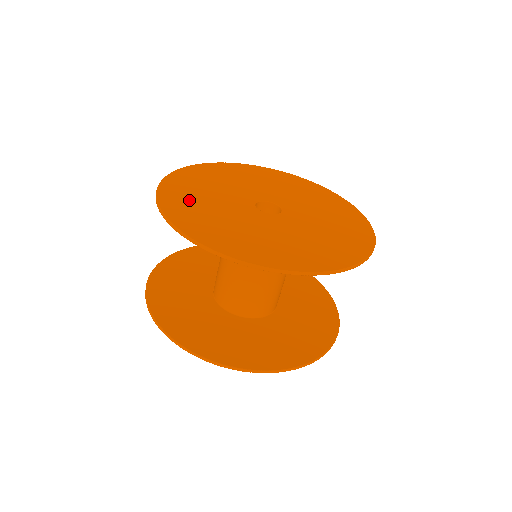
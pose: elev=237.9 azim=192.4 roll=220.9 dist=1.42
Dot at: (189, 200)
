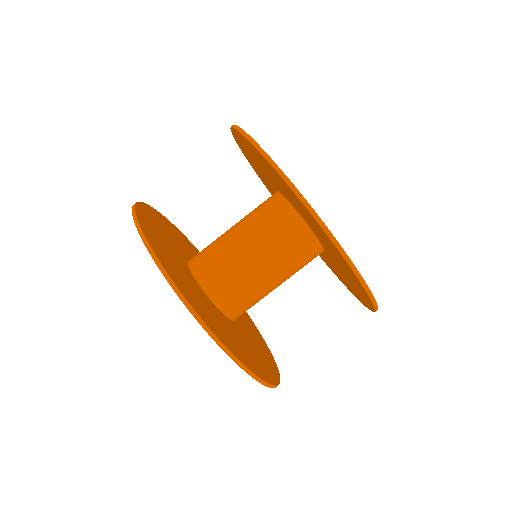
Dot at: occluded
